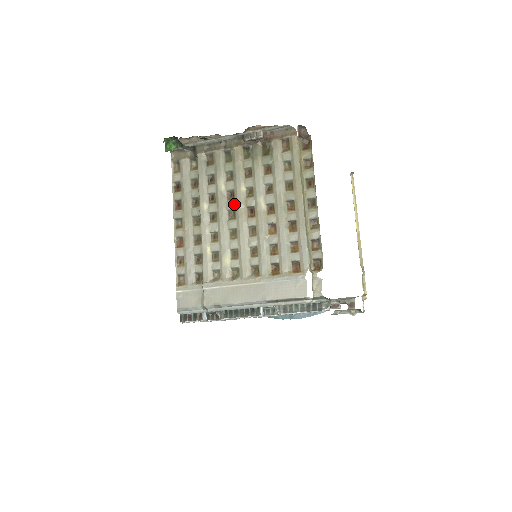
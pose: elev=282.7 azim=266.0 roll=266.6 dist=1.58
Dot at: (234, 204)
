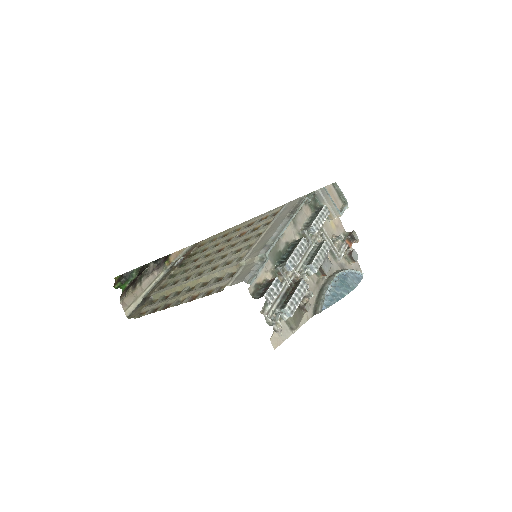
Dot at: (204, 262)
